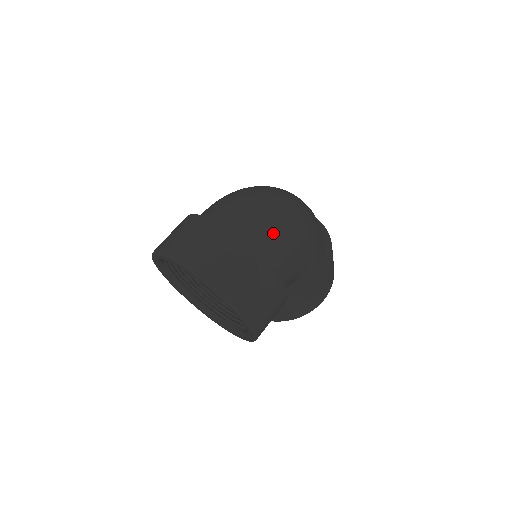
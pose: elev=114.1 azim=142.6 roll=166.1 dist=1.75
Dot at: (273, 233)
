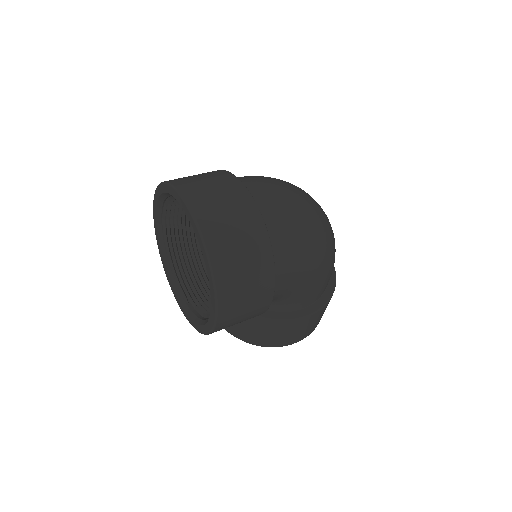
Dot at: (293, 232)
